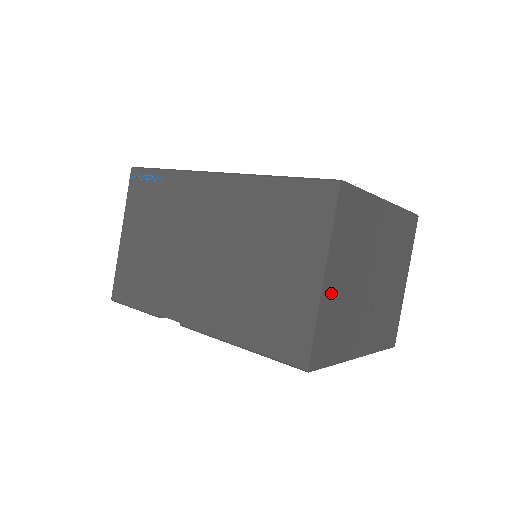
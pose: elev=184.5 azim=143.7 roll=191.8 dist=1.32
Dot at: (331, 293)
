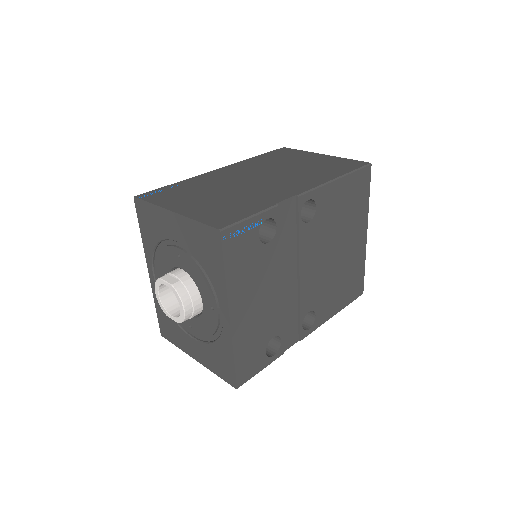
Dot at: occluded
